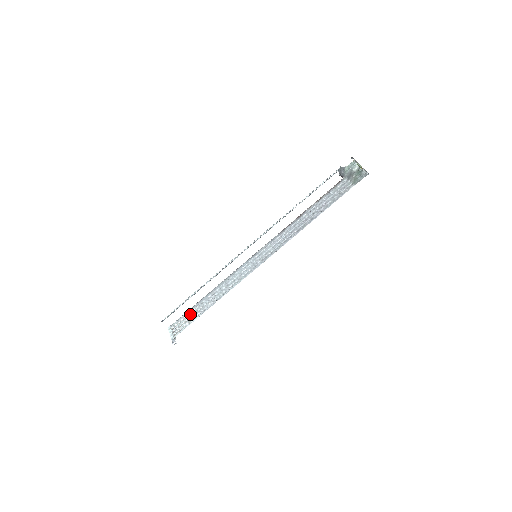
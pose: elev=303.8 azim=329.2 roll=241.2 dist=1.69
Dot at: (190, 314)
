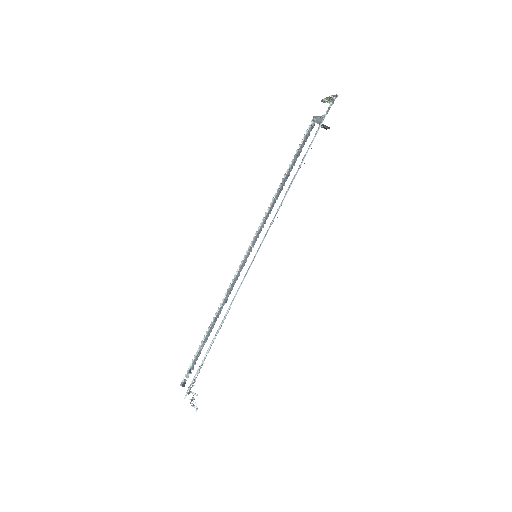
Dot at: (202, 360)
